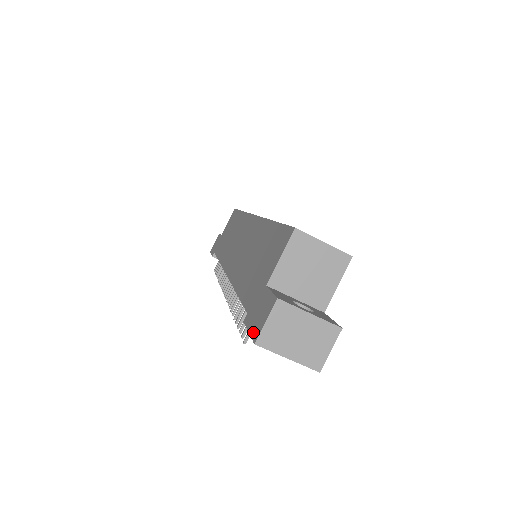
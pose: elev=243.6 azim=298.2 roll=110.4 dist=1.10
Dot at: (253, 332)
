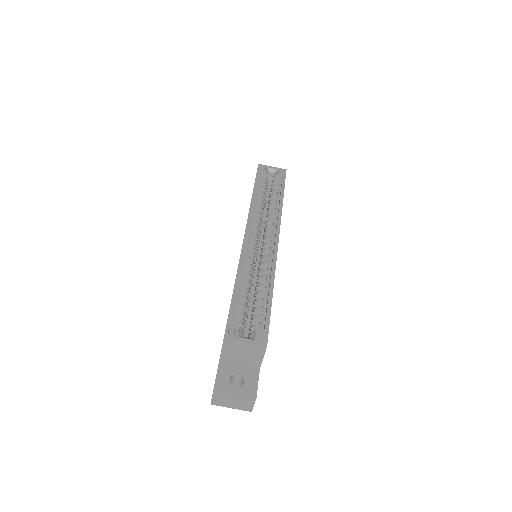
Dot at: occluded
